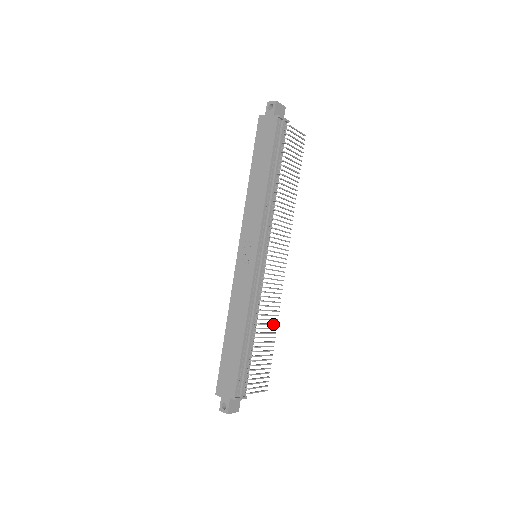
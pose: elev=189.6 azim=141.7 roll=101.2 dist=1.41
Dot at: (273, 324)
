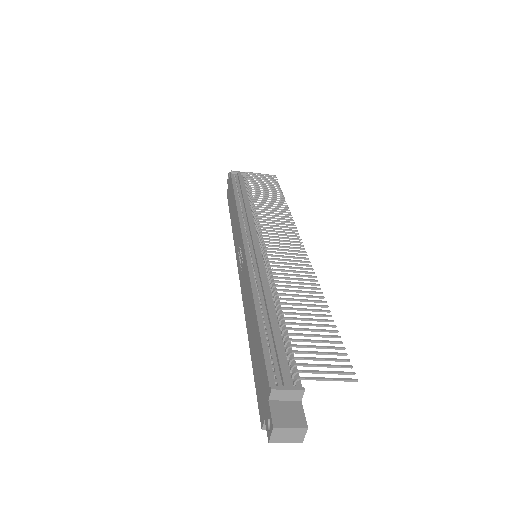
Dot at: (313, 296)
